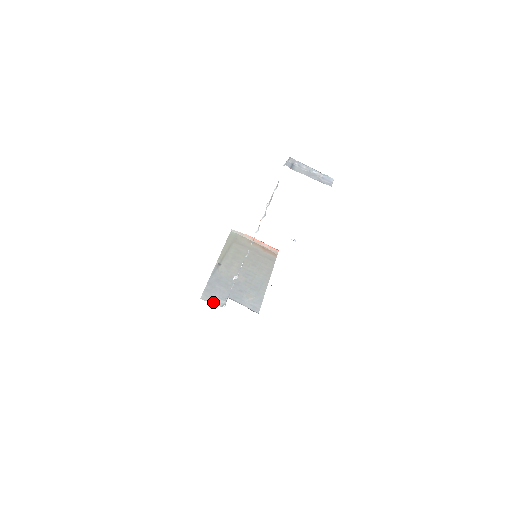
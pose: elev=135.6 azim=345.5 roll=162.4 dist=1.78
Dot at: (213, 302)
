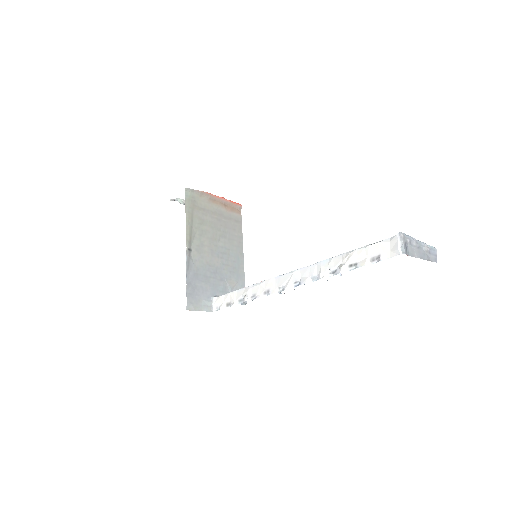
Dot at: (201, 309)
